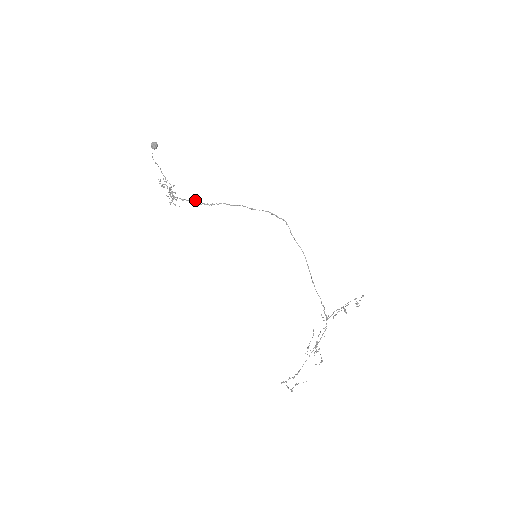
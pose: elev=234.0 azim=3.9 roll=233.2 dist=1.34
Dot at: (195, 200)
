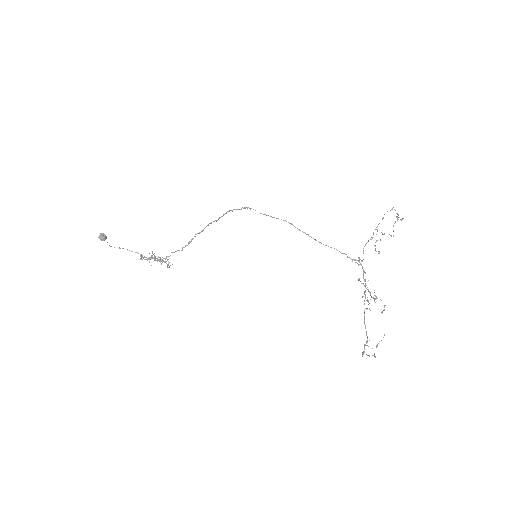
Dot at: occluded
